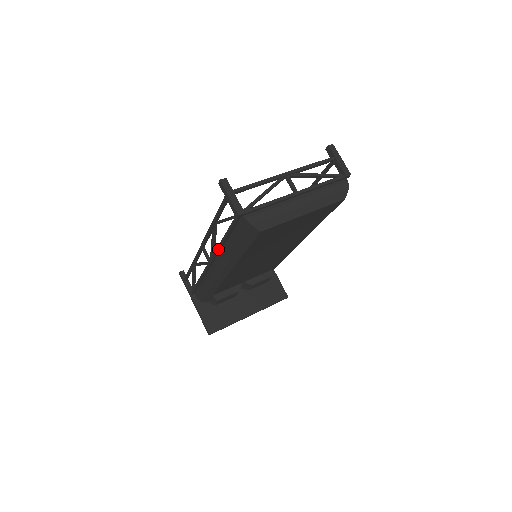
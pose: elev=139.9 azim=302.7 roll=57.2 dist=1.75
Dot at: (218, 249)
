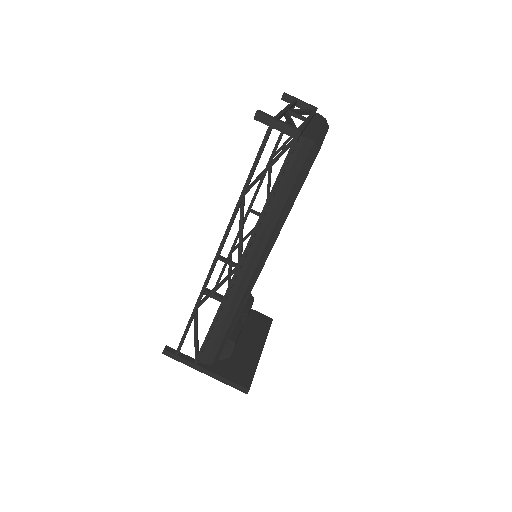
Dot at: (259, 223)
